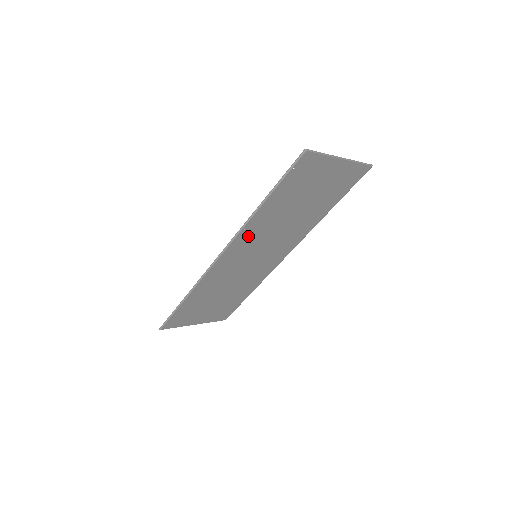
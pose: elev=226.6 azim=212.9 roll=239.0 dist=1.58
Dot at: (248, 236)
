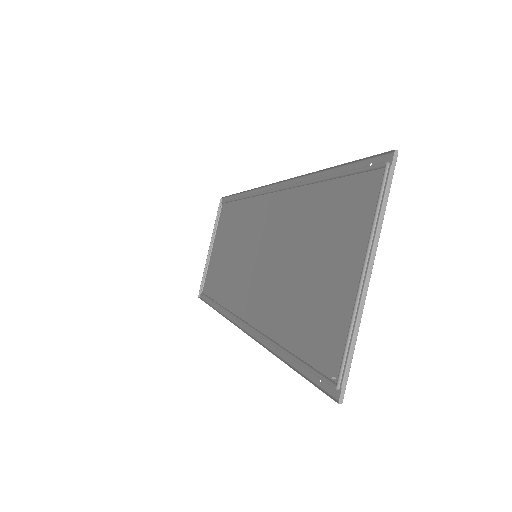
Dot at: (259, 314)
